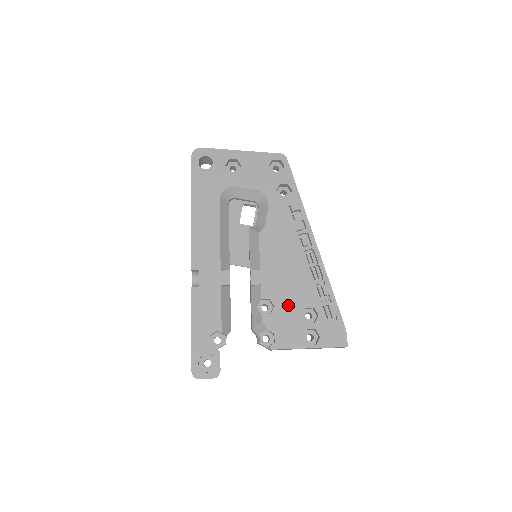
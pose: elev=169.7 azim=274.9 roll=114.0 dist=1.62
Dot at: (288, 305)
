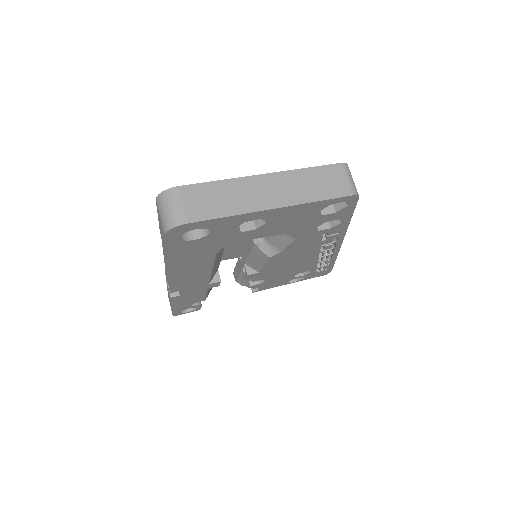
Dot at: (282, 277)
